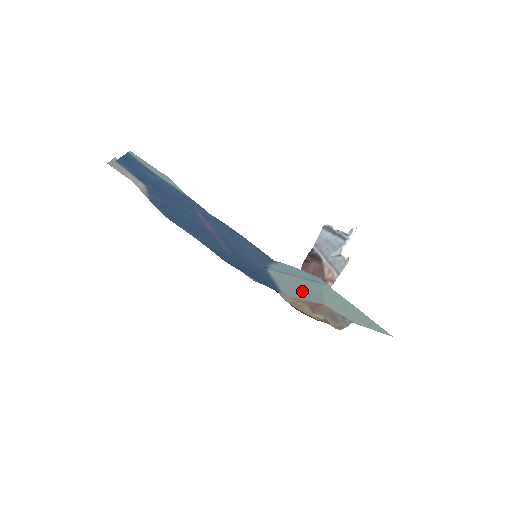
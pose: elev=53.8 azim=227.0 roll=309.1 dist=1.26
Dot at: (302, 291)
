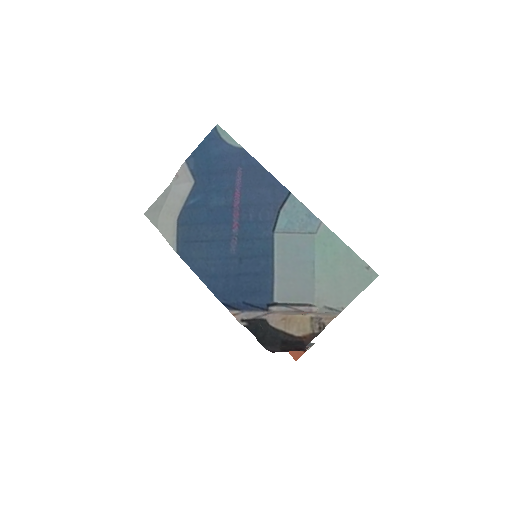
Dot at: (297, 272)
